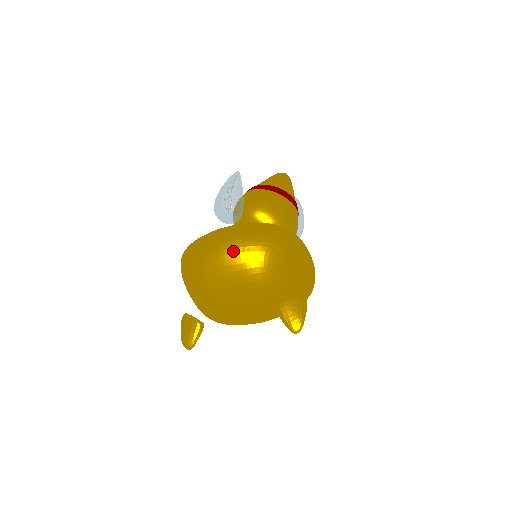
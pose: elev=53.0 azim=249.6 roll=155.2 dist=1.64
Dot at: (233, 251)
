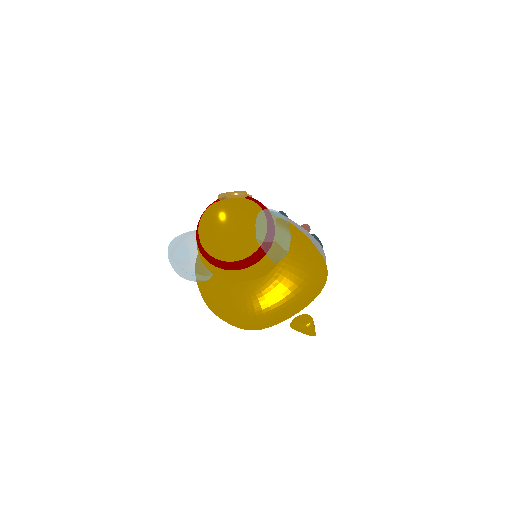
Dot at: occluded
